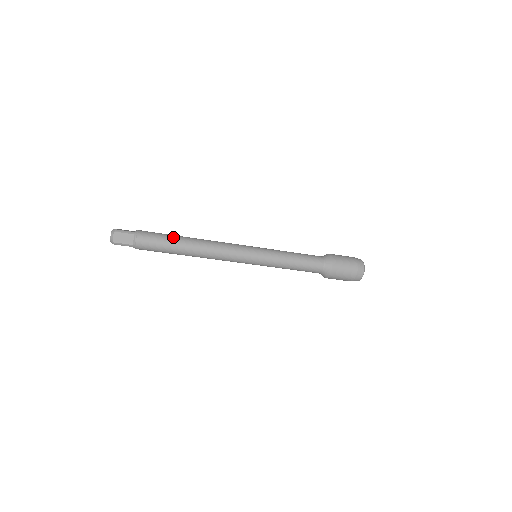
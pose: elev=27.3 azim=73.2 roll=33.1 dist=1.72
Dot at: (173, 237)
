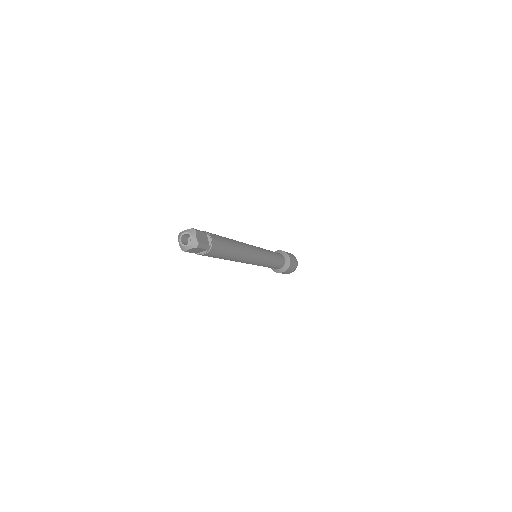
Dot at: (224, 237)
